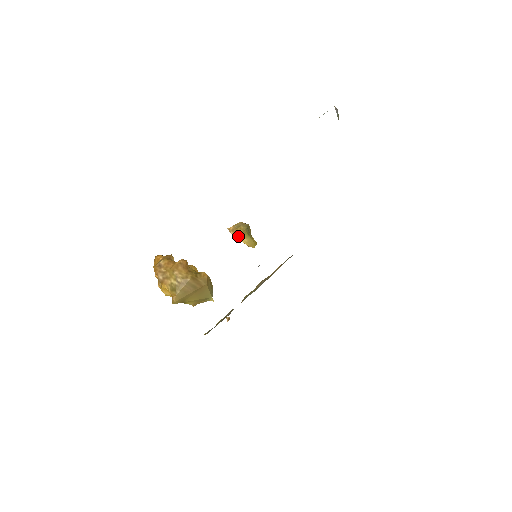
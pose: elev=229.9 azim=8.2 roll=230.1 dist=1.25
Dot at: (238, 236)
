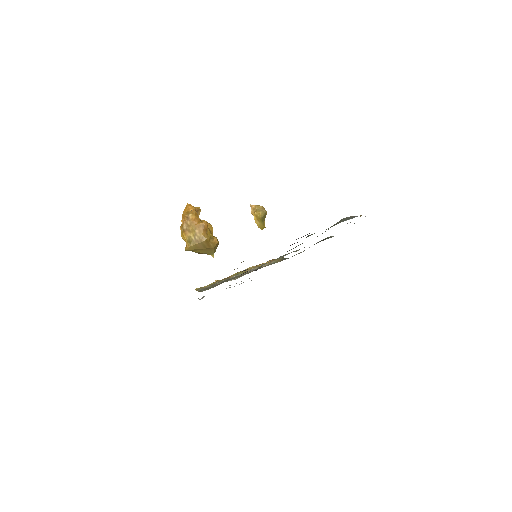
Dot at: (255, 217)
